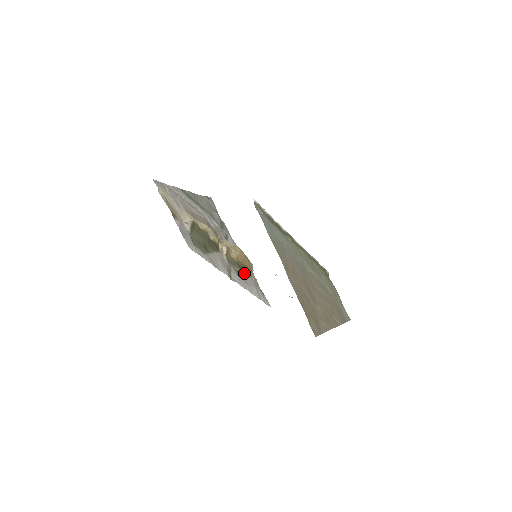
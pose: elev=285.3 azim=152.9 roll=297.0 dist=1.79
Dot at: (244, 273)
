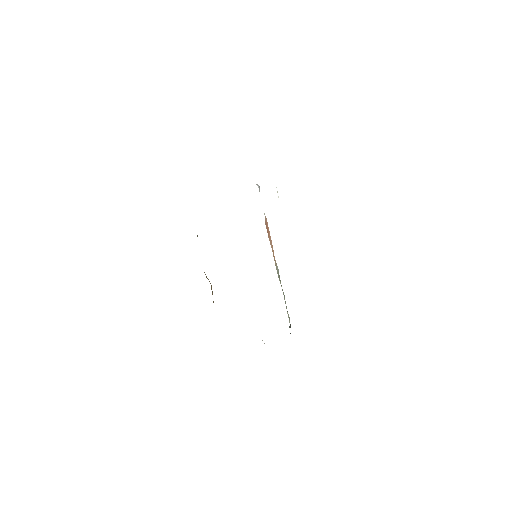
Dot at: occluded
